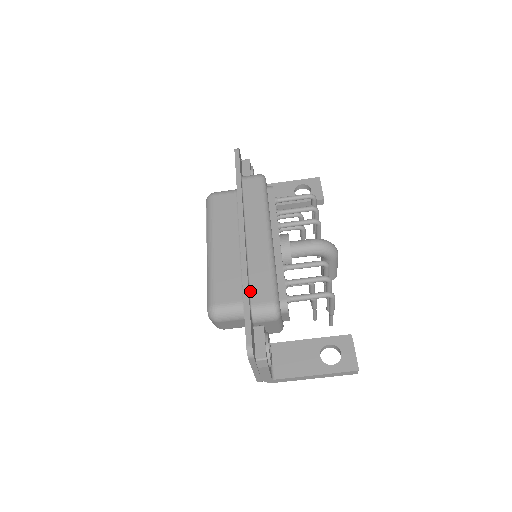
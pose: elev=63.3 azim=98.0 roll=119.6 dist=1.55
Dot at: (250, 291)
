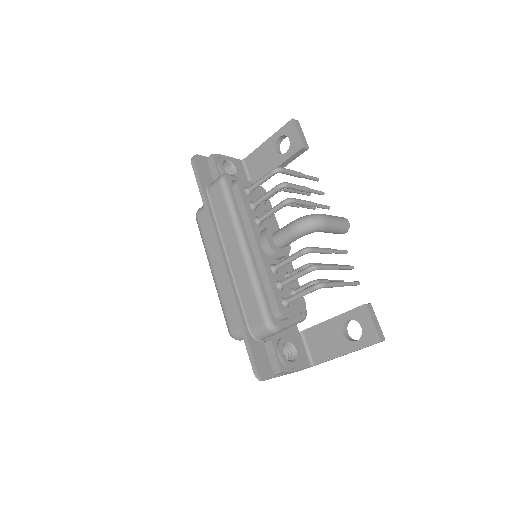
Dot at: (245, 316)
